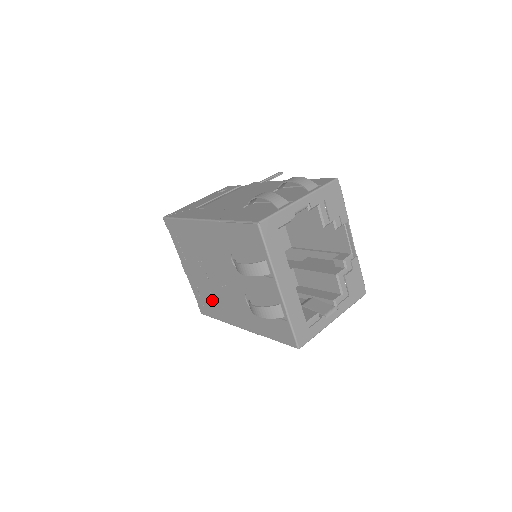
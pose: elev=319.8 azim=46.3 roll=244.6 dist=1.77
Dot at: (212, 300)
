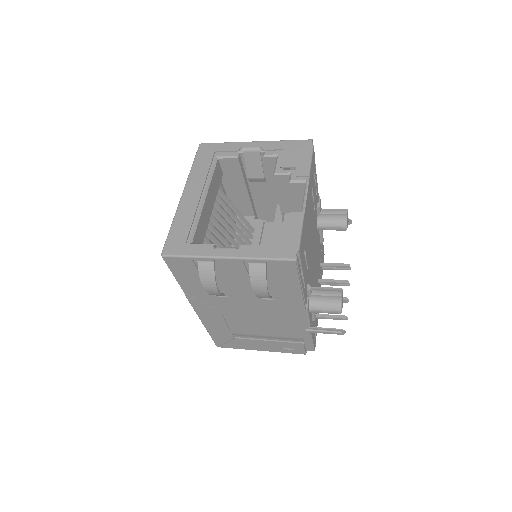
Dot at: occluded
